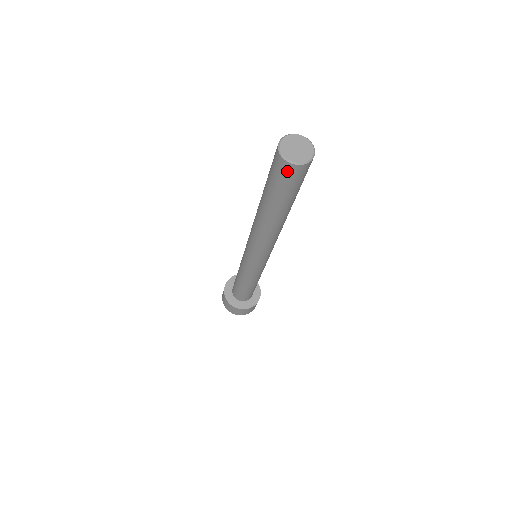
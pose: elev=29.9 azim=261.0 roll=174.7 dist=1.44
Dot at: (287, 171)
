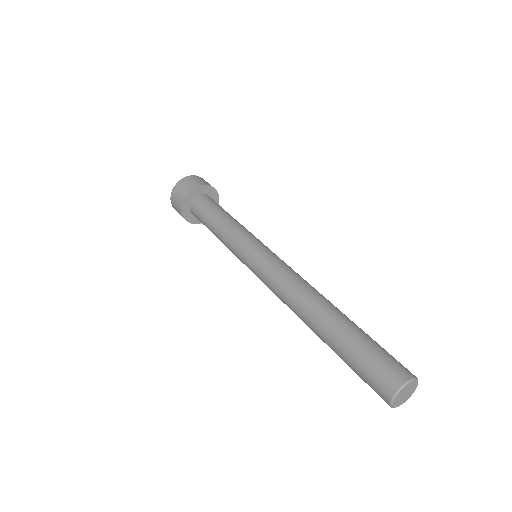
Dot at: occluded
